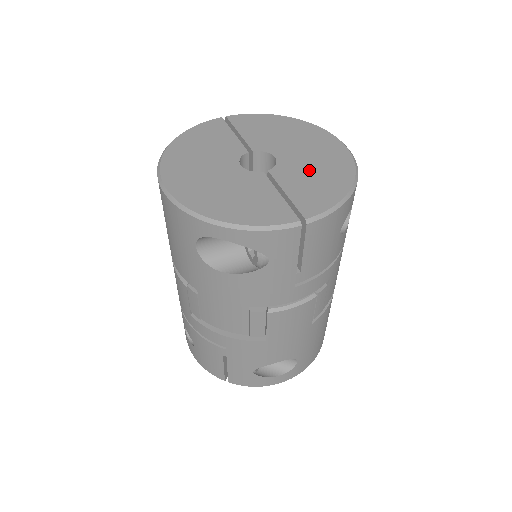
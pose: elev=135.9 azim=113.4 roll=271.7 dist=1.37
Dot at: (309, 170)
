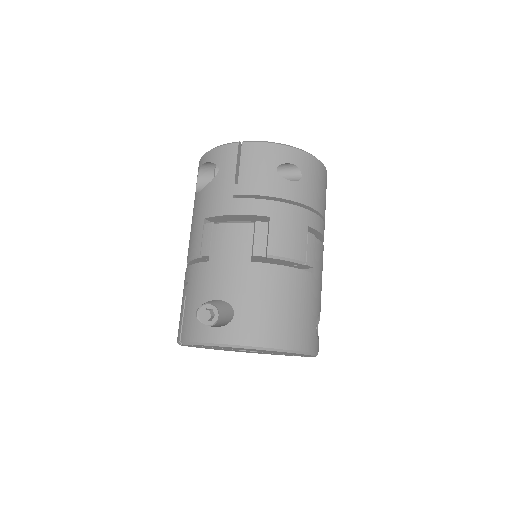
Dot at: occluded
